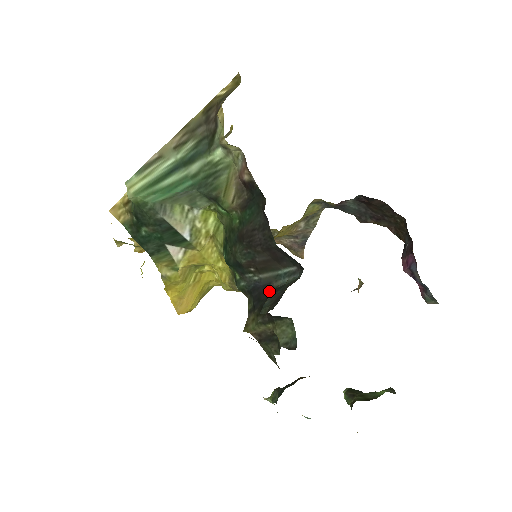
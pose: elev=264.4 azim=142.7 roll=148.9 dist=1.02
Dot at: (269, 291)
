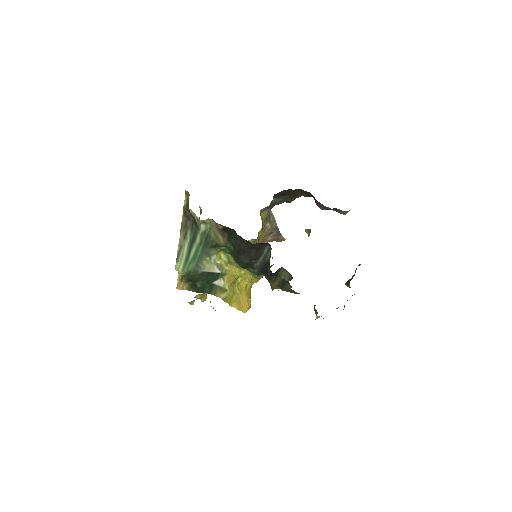
Dot at: (267, 264)
